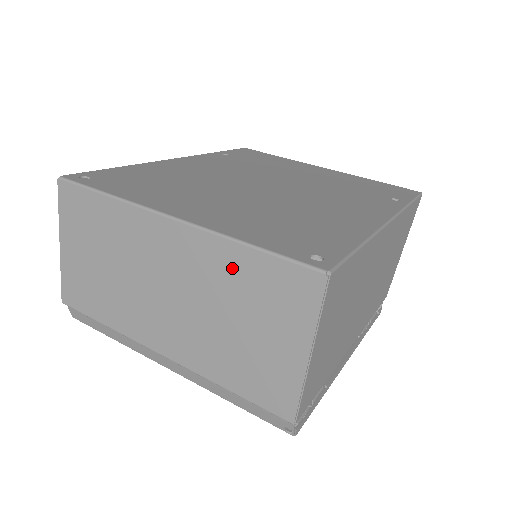
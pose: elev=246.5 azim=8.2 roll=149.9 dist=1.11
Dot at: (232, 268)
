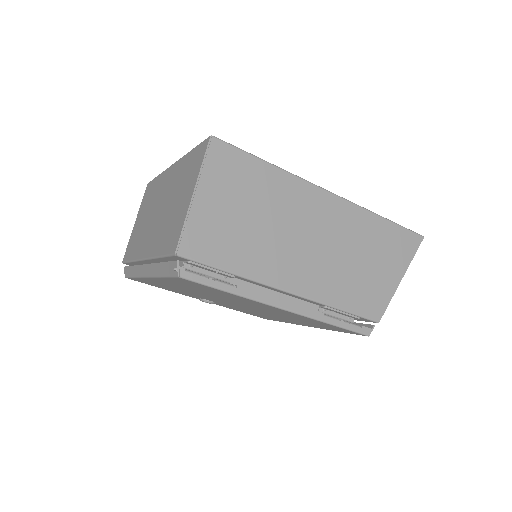
Dot at: (182, 169)
